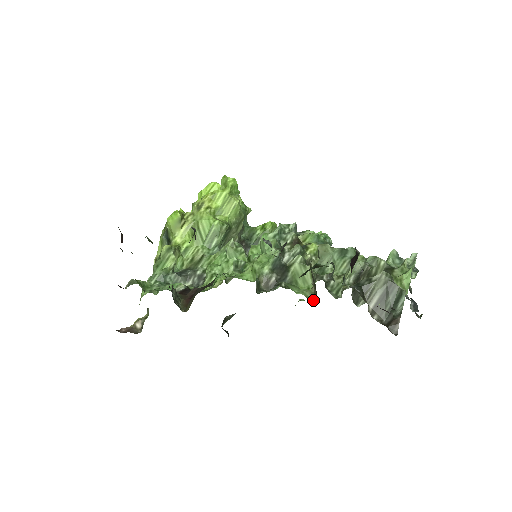
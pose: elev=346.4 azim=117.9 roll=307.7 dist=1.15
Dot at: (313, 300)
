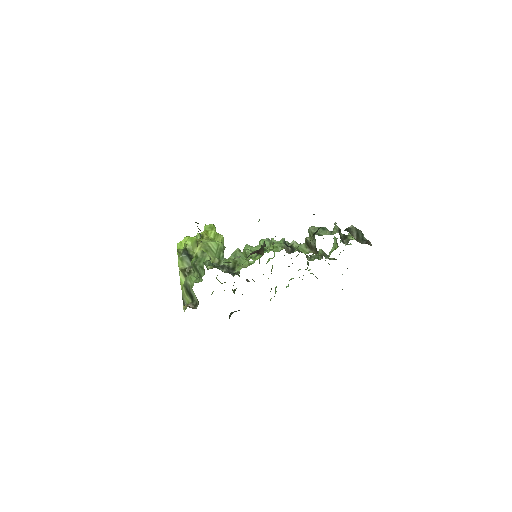
Dot at: (316, 254)
